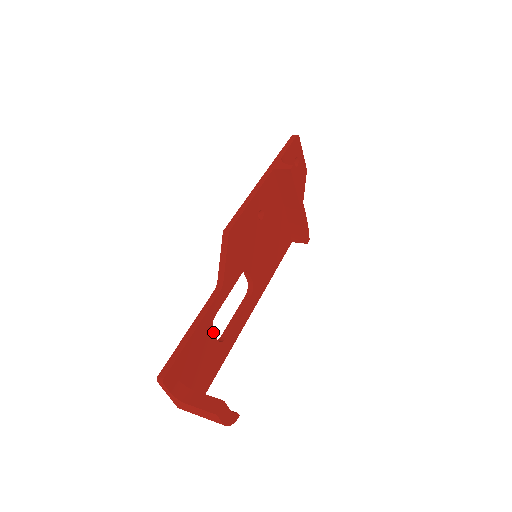
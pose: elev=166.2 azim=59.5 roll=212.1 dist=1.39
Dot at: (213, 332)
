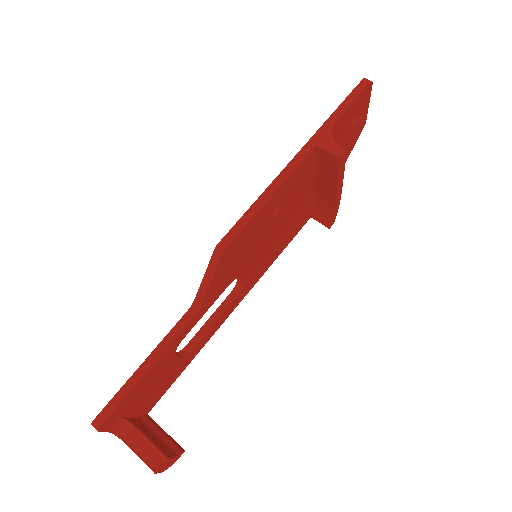
Dot at: (176, 355)
